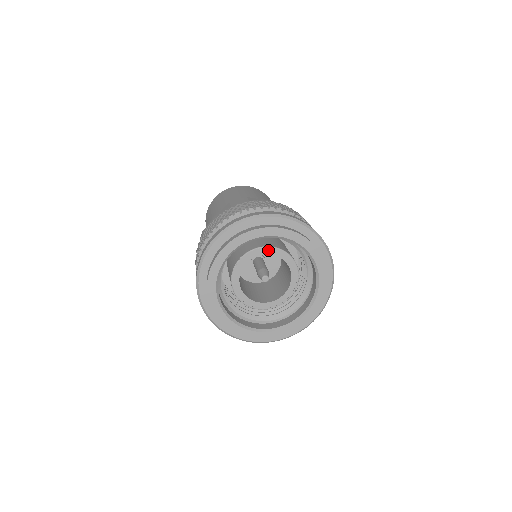
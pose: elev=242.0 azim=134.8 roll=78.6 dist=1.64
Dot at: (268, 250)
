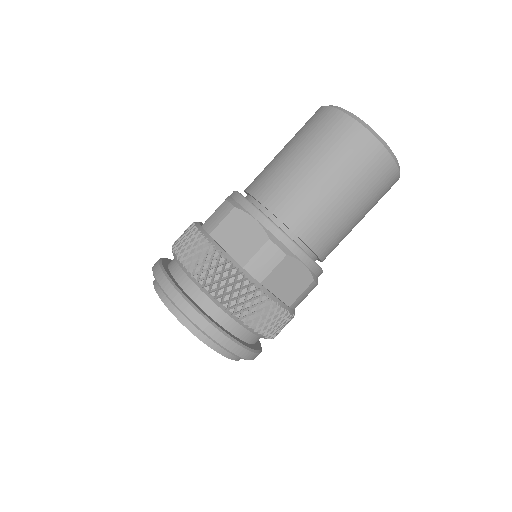
Dot at: occluded
